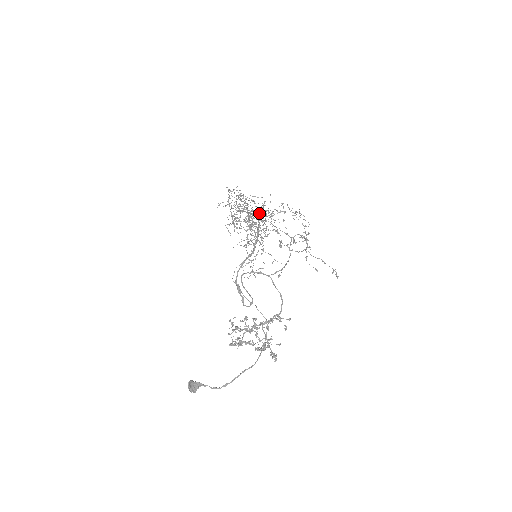
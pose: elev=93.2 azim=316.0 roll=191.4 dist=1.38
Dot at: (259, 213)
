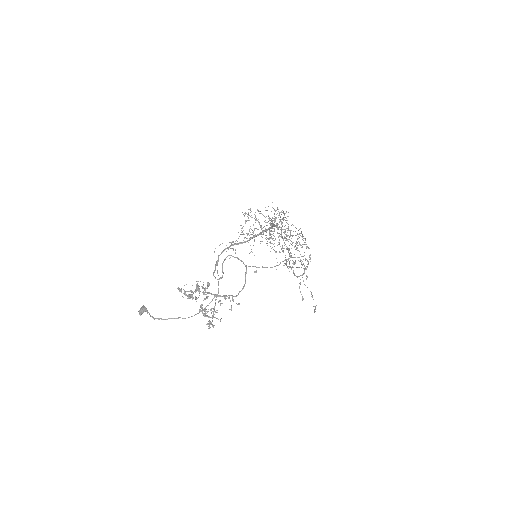
Dot at: occluded
